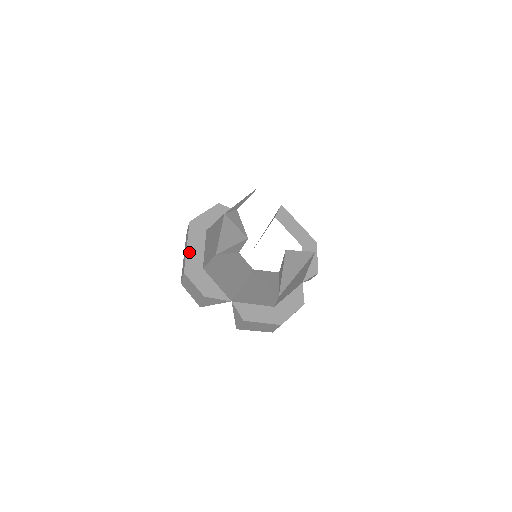
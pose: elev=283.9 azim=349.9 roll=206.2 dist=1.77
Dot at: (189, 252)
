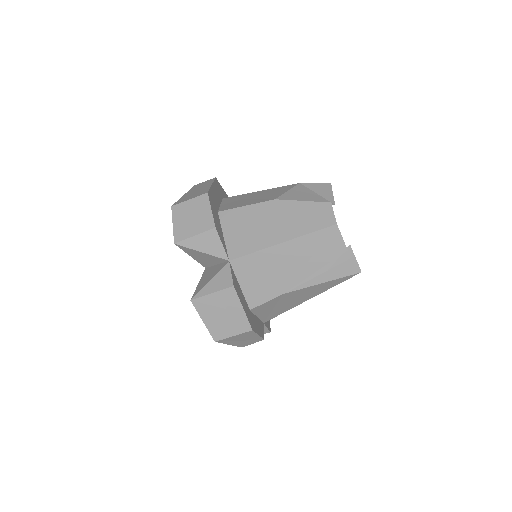
Dot at: (213, 189)
